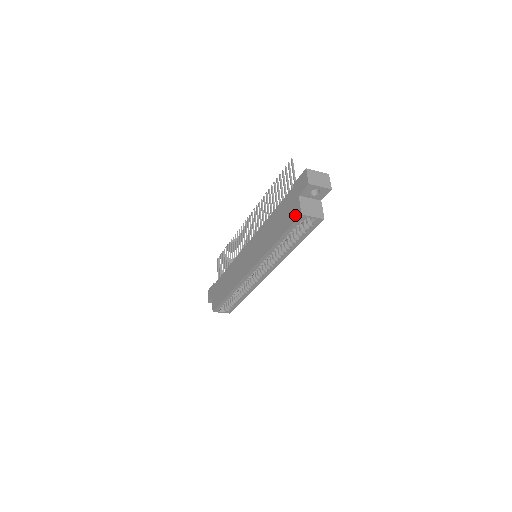
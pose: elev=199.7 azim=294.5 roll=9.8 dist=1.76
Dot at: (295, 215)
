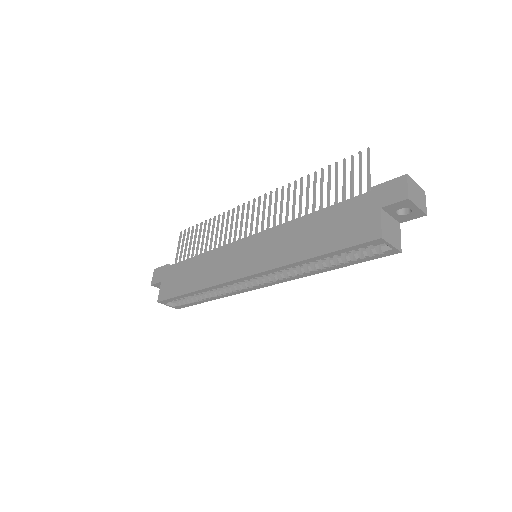
Dot at: (367, 234)
